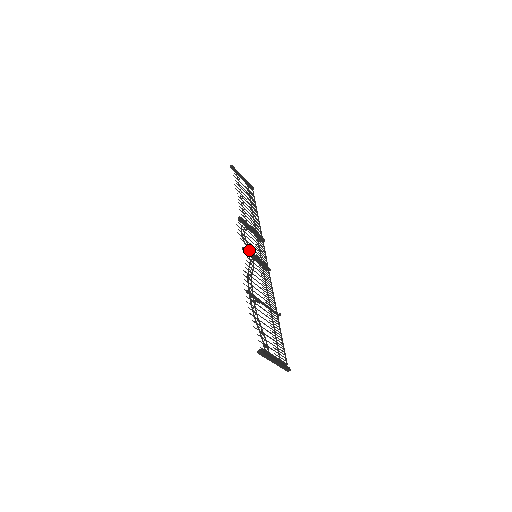
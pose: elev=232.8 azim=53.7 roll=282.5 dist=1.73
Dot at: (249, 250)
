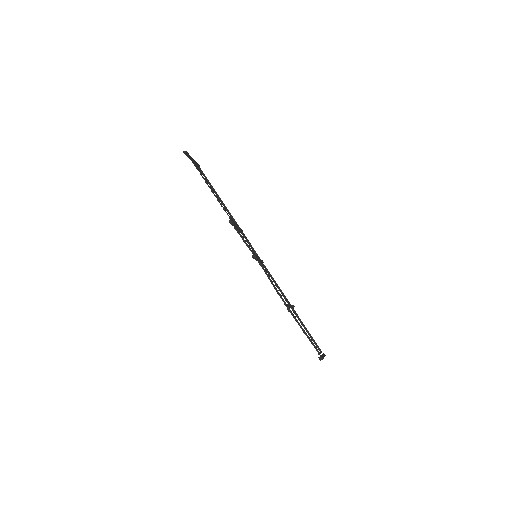
Dot at: occluded
